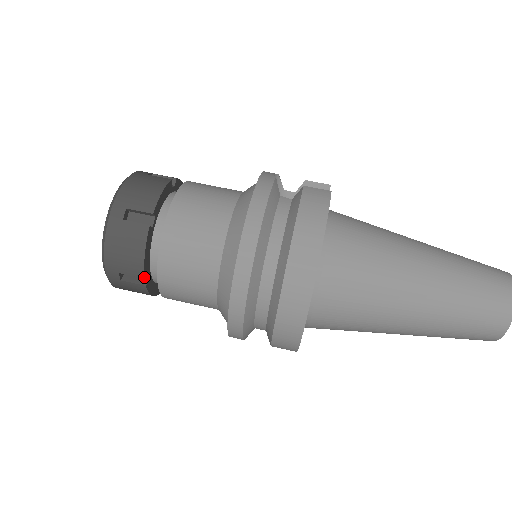
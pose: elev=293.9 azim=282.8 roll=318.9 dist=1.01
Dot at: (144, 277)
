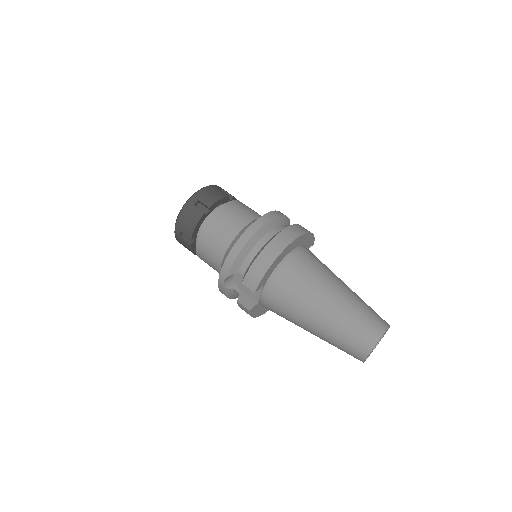
Dot at: (210, 207)
